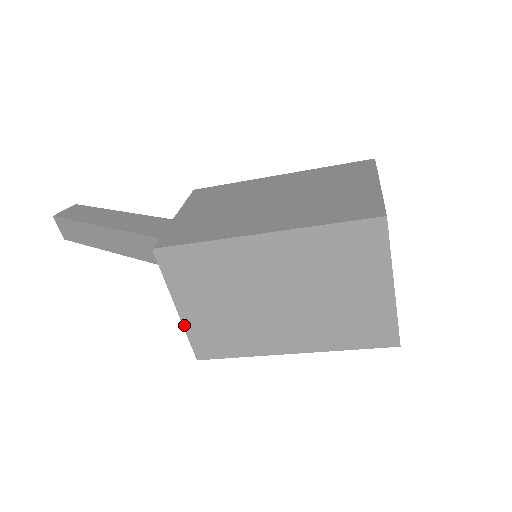
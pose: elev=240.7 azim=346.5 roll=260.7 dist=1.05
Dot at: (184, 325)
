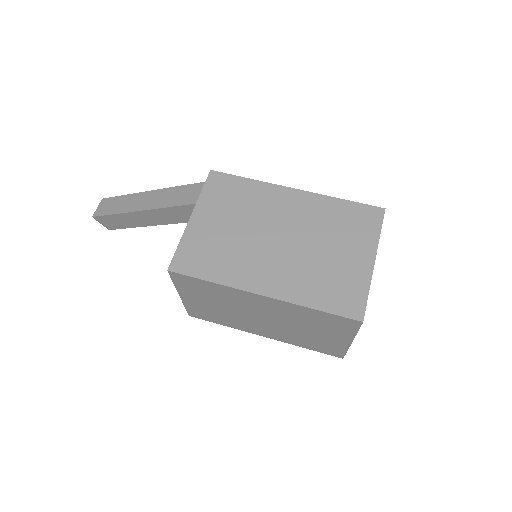
Dot at: (185, 233)
